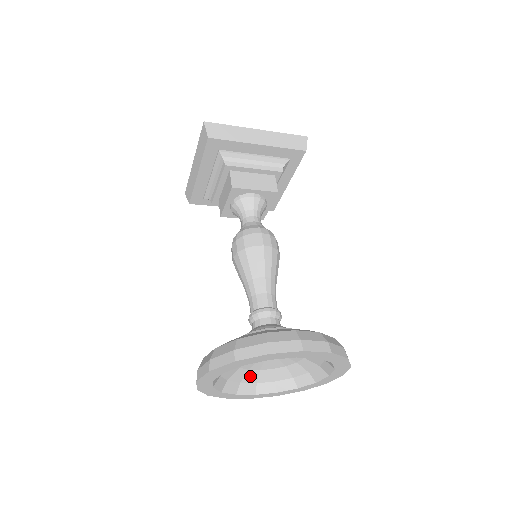
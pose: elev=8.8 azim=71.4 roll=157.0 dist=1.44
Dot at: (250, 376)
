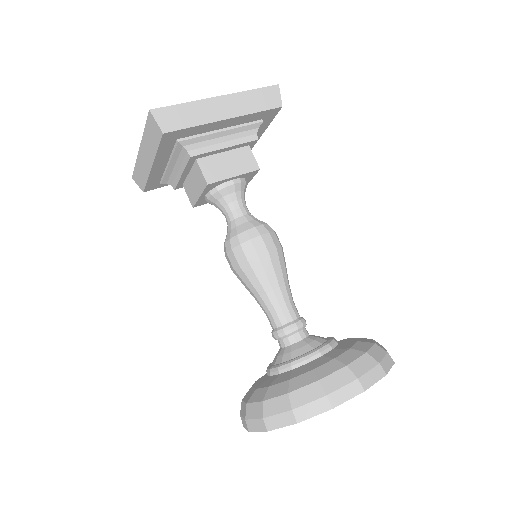
Dot at: occluded
